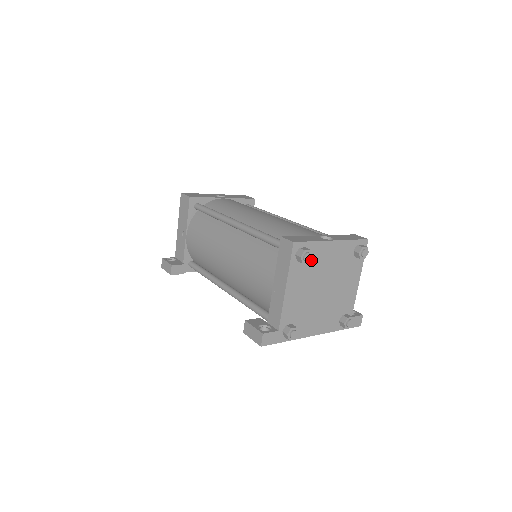
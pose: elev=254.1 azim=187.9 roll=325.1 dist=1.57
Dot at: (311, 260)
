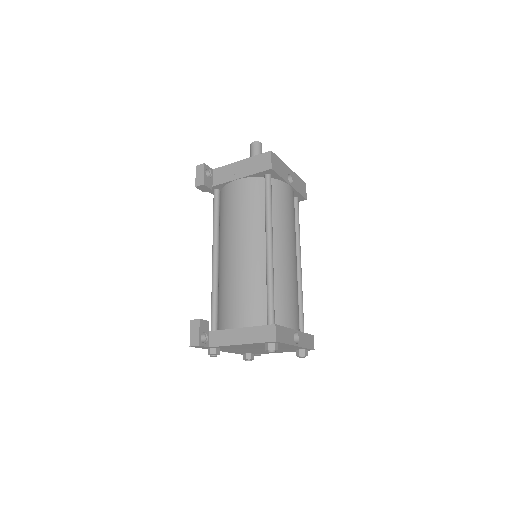
Dot at: occluded
